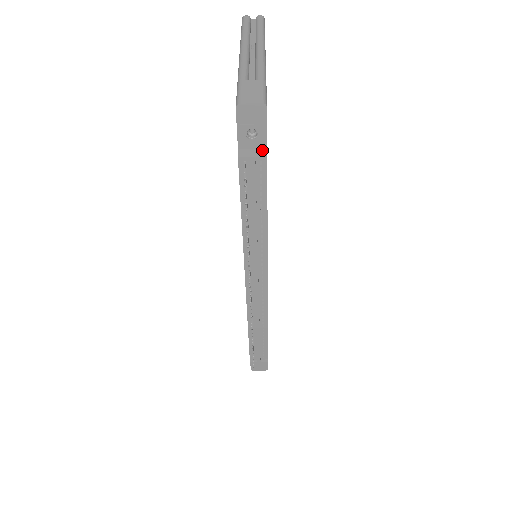
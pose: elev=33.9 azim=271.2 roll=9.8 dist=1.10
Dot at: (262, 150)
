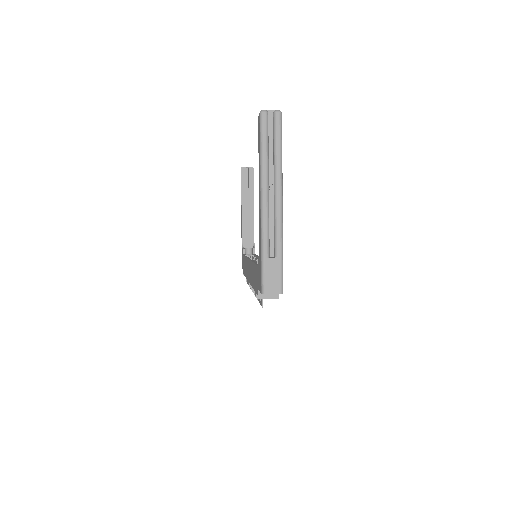
Dot at: occluded
